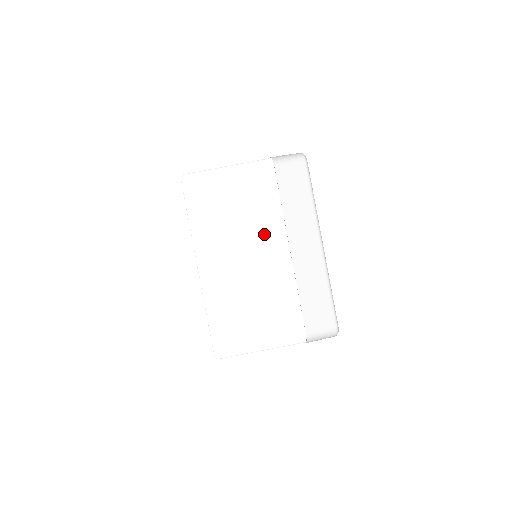
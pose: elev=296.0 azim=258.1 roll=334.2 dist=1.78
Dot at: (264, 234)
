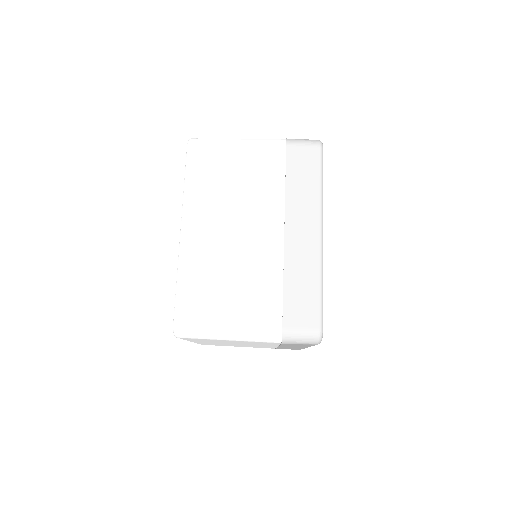
Dot at: (260, 210)
